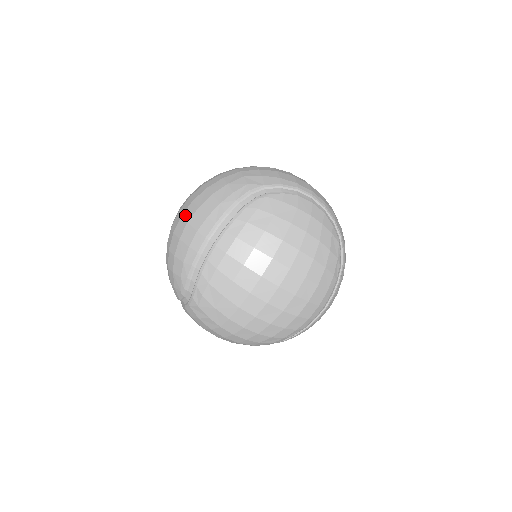
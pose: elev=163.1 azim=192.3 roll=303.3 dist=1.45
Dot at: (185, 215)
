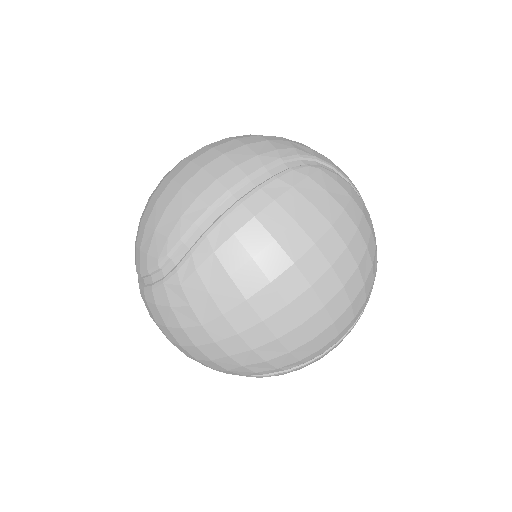
Dot at: (198, 160)
